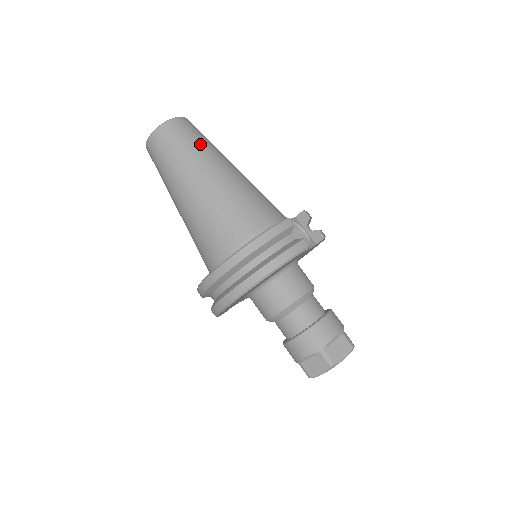
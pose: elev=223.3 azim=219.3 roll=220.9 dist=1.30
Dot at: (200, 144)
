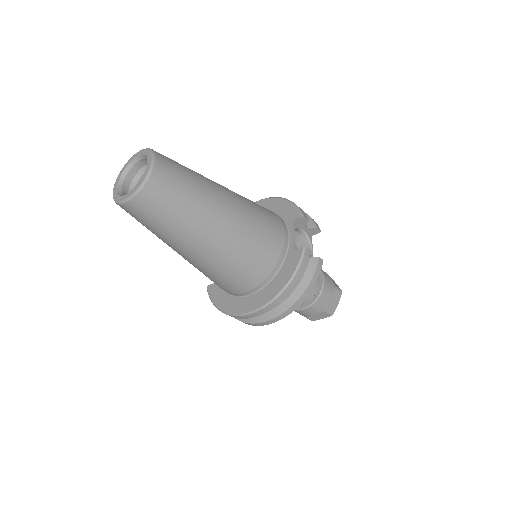
Dot at: (193, 193)
